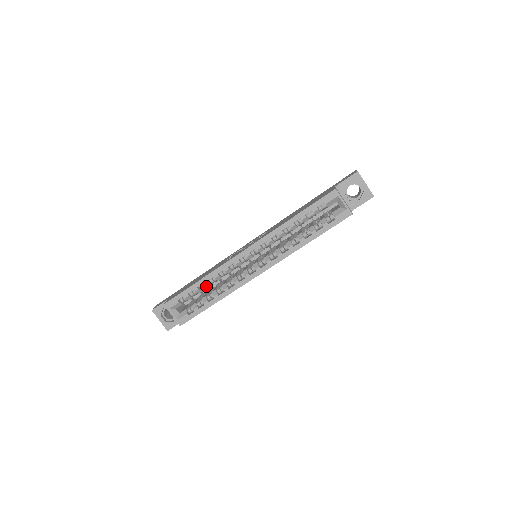
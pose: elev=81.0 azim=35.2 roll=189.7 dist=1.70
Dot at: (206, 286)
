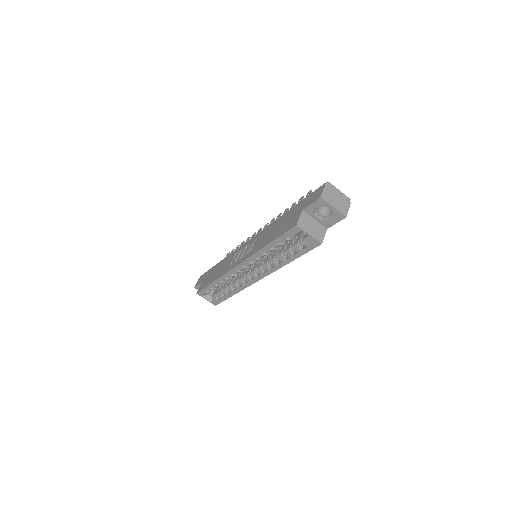
Dot at: (222, 283)
